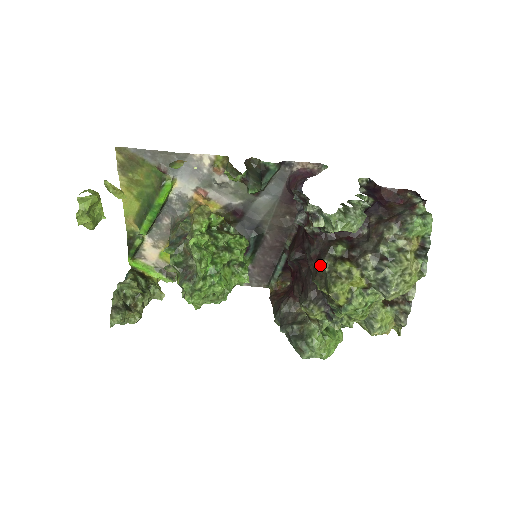
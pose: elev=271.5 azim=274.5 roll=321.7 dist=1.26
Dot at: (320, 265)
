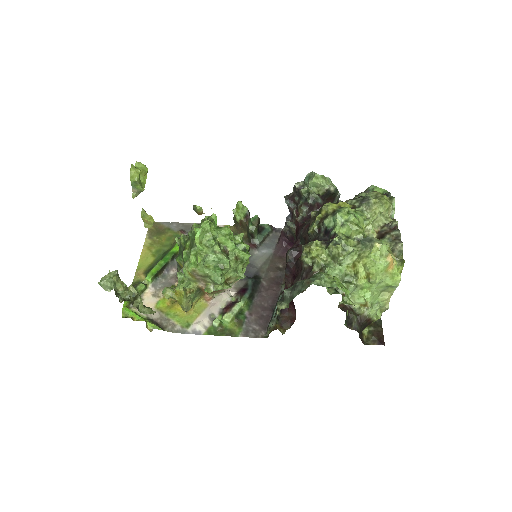
Dot at: (311, 212)
